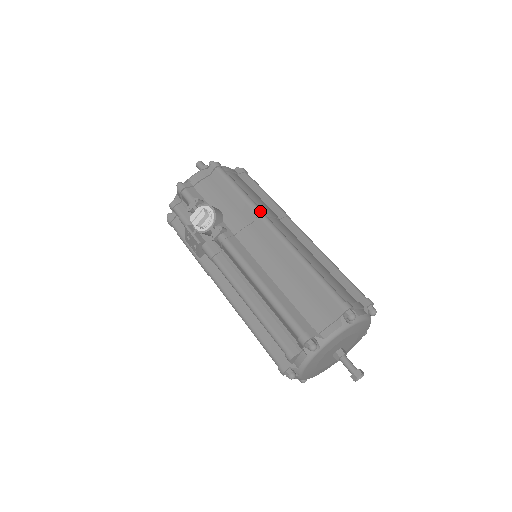
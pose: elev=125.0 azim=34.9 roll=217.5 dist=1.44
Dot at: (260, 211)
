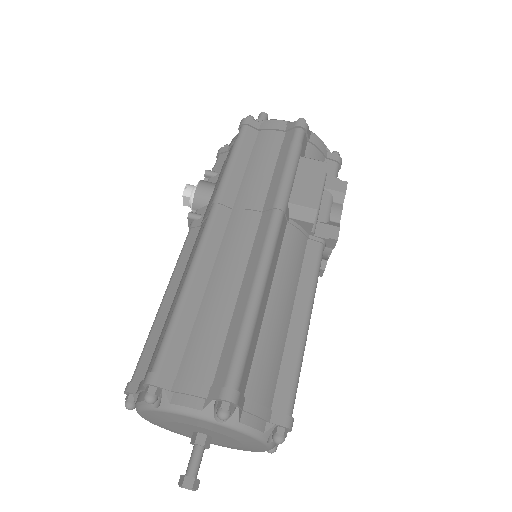
Dot at: (214, 200)
